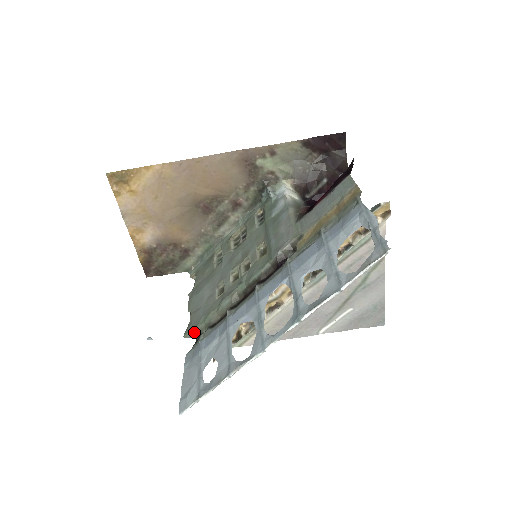
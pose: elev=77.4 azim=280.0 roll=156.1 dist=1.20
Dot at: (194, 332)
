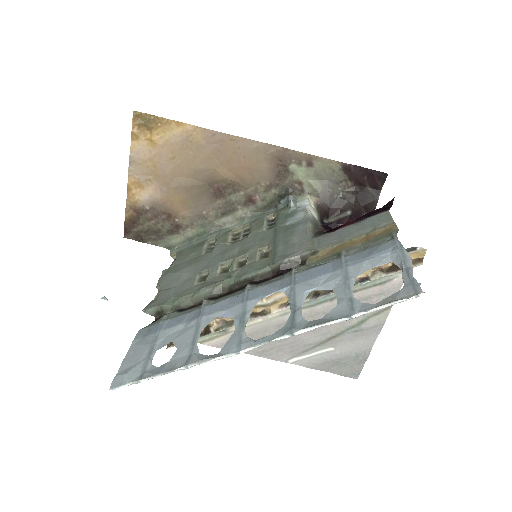
Dot at: (157, 310)
